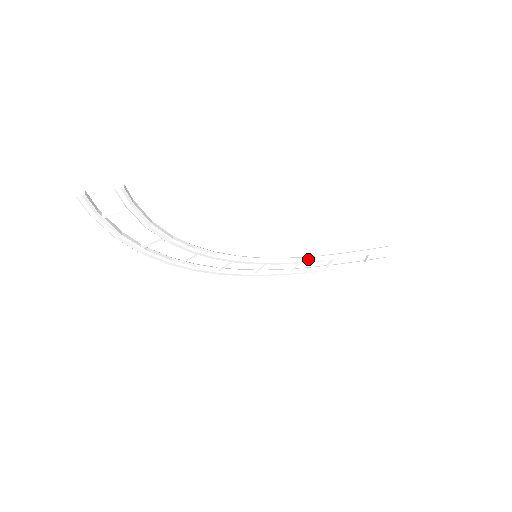
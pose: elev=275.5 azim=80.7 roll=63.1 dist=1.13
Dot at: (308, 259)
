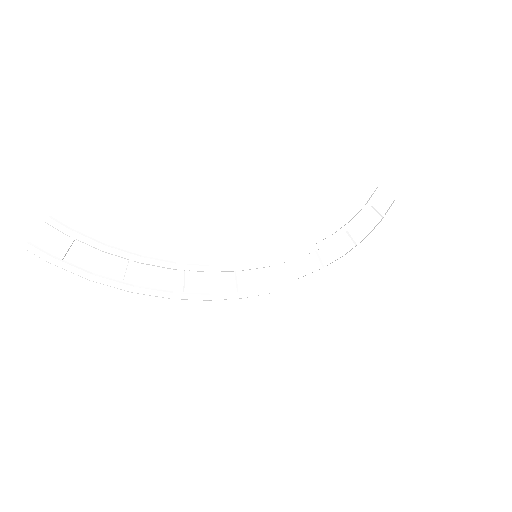
Dot at: (320, 242)
